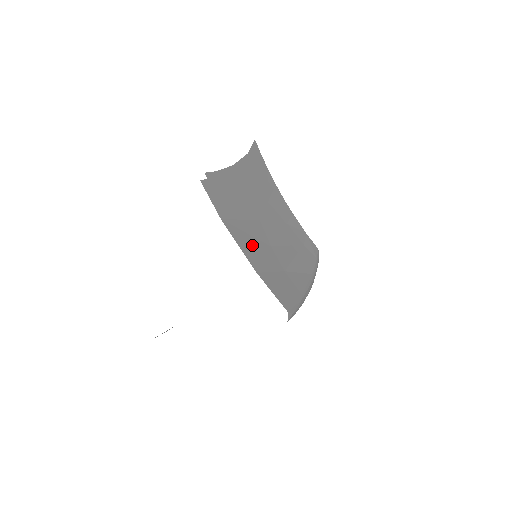
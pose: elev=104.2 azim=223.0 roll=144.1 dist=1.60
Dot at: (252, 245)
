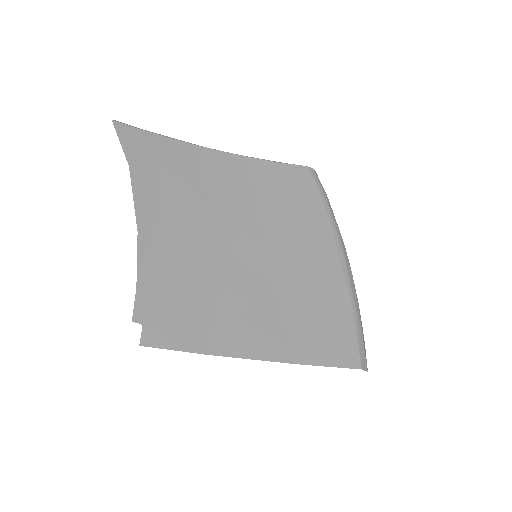
Dot at: (258, 324)
